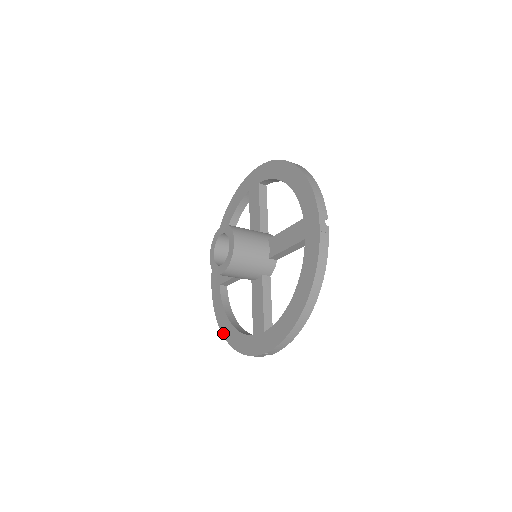
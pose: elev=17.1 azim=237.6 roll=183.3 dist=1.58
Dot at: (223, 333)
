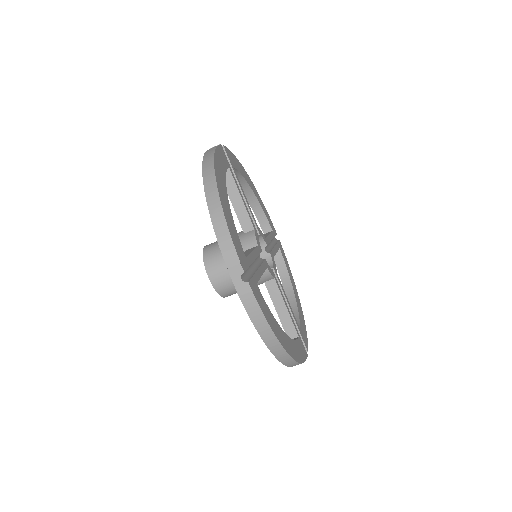
Dot at: (277, 358)
